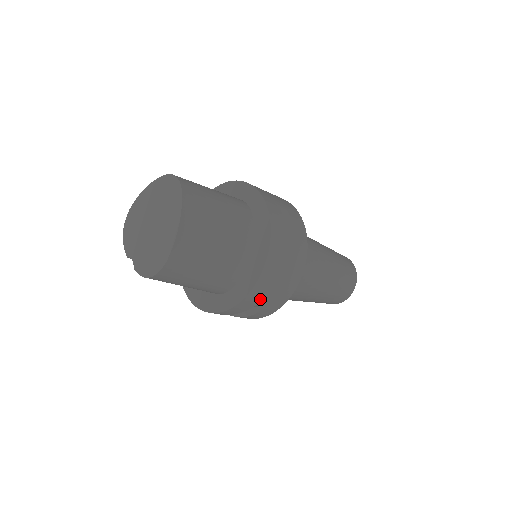
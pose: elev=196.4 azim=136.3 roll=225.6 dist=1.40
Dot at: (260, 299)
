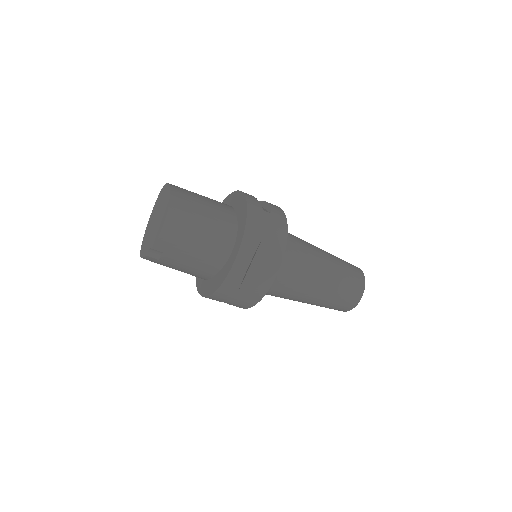
Dot at: (260, 234)
